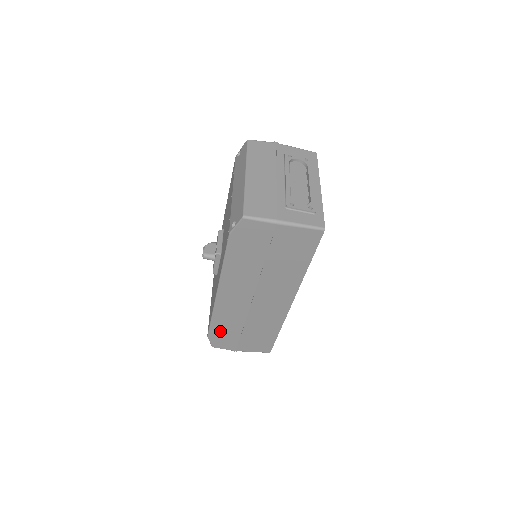
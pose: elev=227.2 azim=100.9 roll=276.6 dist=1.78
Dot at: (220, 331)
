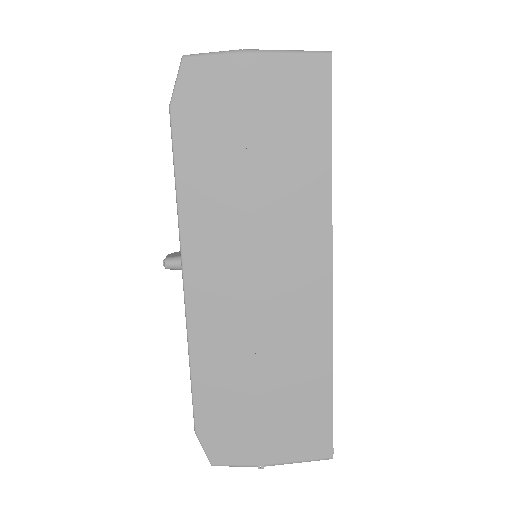
Dot at: (215, 405)
